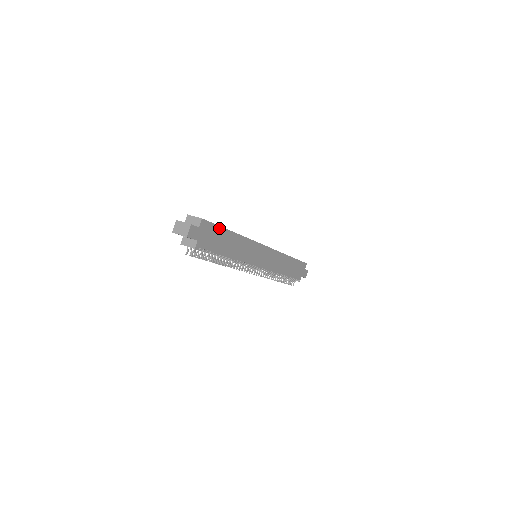
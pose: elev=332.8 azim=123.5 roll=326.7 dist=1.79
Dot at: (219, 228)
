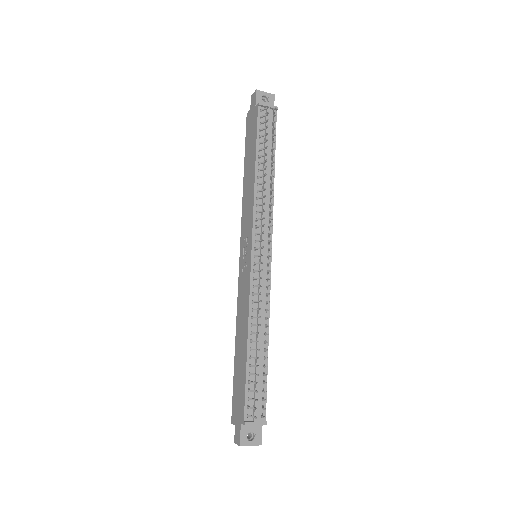
Dot at: occluded
